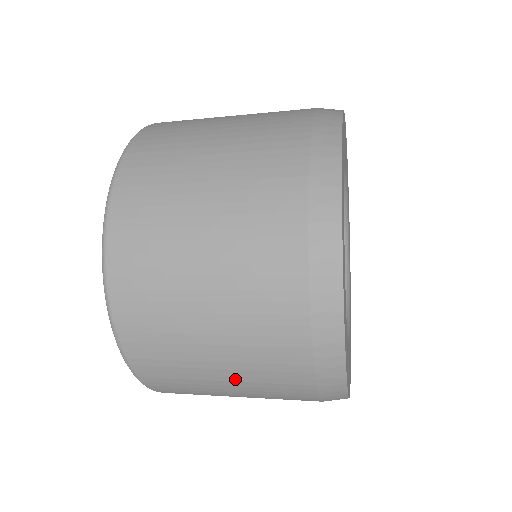
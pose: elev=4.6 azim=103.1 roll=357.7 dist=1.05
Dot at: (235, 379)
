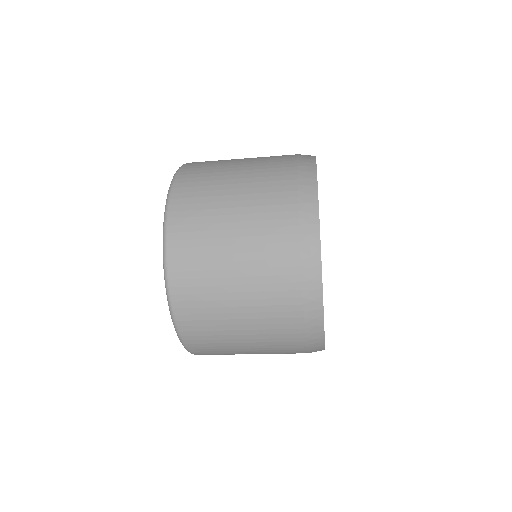
Dot at: (257, 353)
